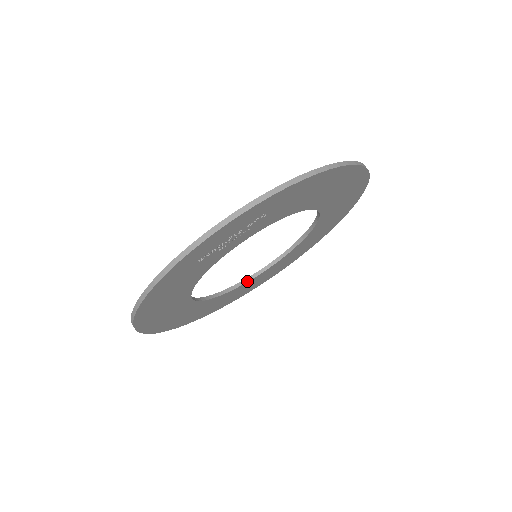
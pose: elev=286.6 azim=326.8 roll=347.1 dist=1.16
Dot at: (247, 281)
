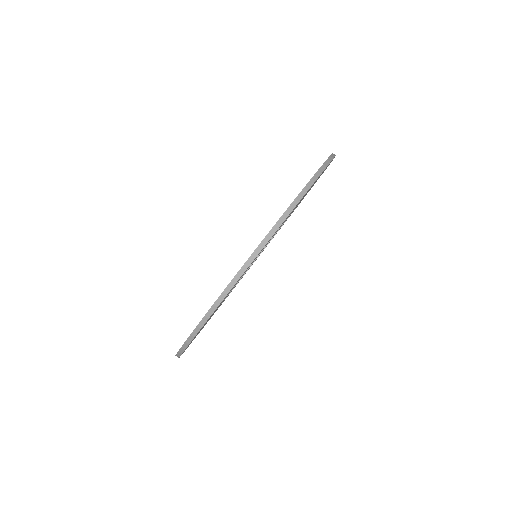
Dot at: (250, 266)
